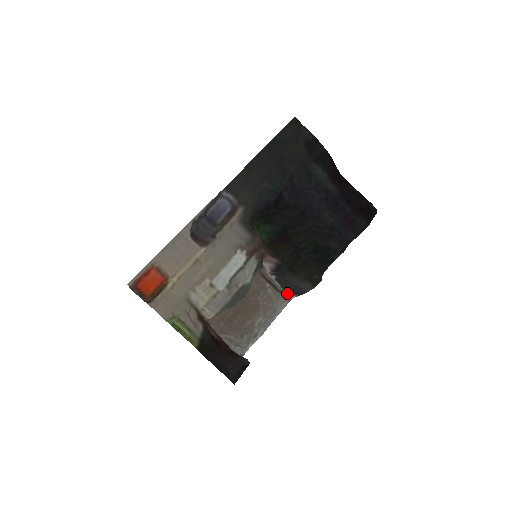
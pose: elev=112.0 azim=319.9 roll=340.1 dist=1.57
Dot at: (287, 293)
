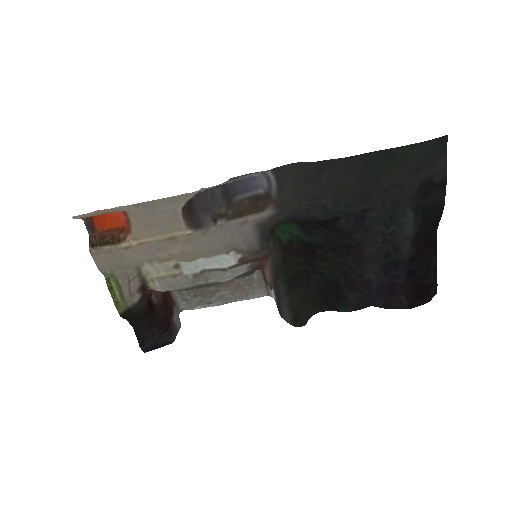
Dot at: occluded
